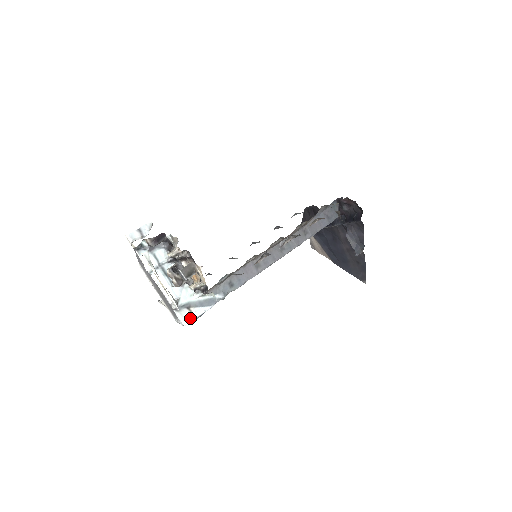
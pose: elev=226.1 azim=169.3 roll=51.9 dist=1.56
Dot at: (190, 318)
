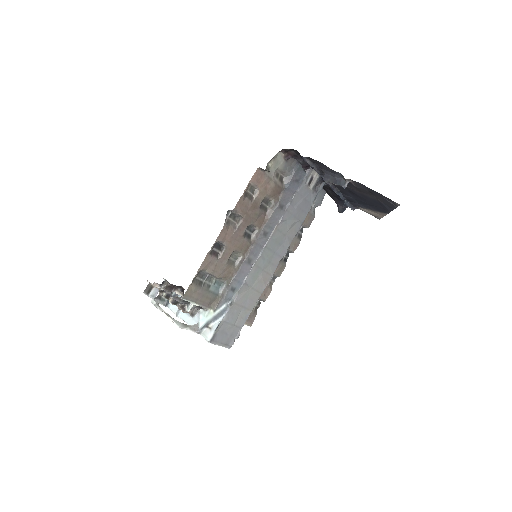
Dot at: (211, 334)
